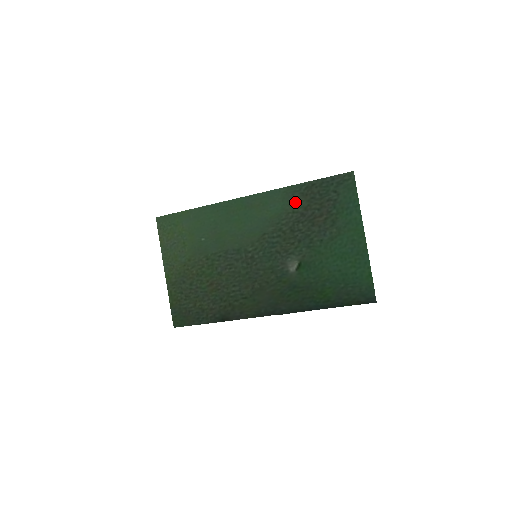
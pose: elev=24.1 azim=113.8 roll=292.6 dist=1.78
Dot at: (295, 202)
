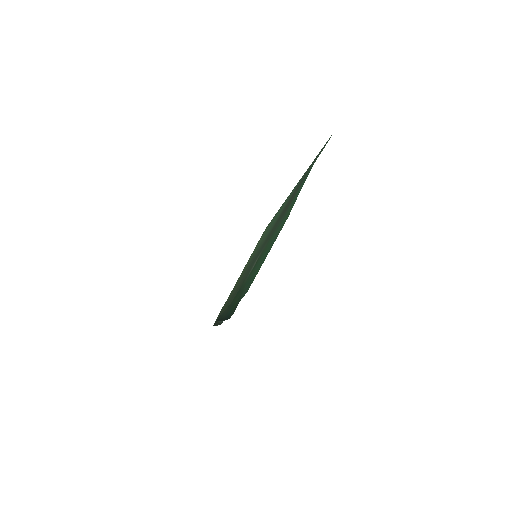
Dot at: occluded
